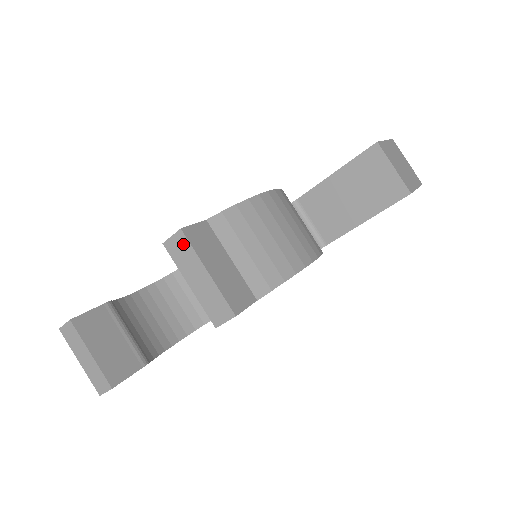
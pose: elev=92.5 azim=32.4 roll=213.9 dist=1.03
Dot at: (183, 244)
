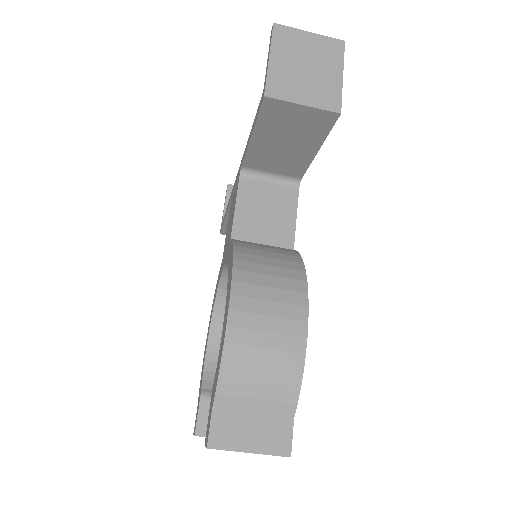
Dot at: (217, 449)
